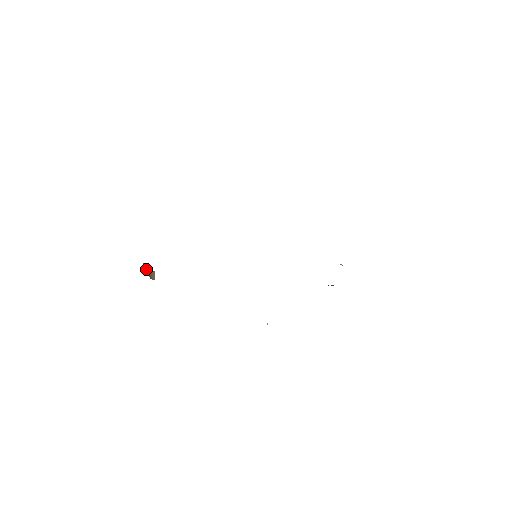
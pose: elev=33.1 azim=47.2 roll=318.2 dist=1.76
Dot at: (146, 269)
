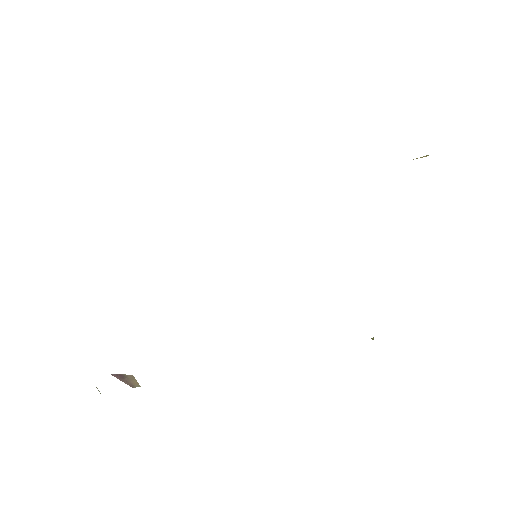
Dot at: occluded
